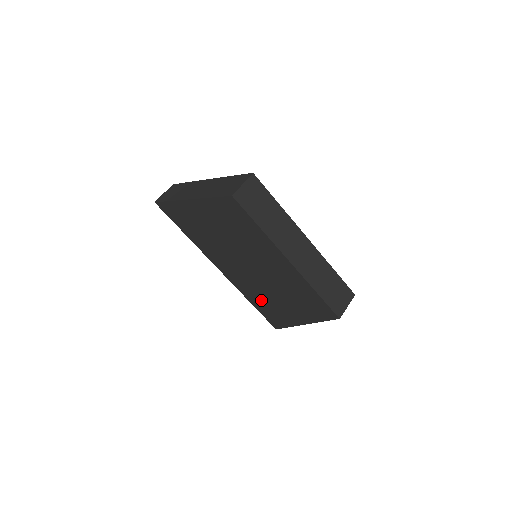
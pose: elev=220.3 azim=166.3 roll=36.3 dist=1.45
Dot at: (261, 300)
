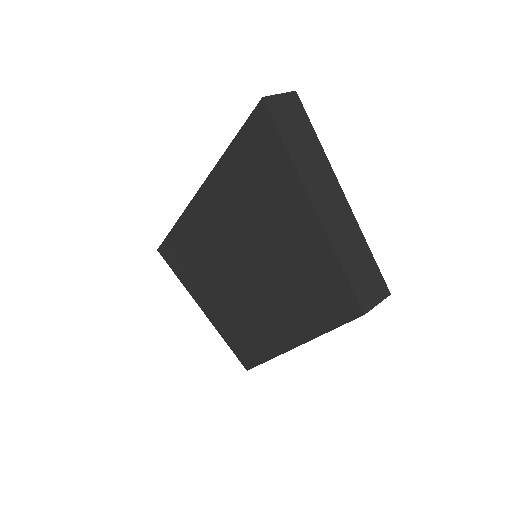
Dot at: (193, 252)
